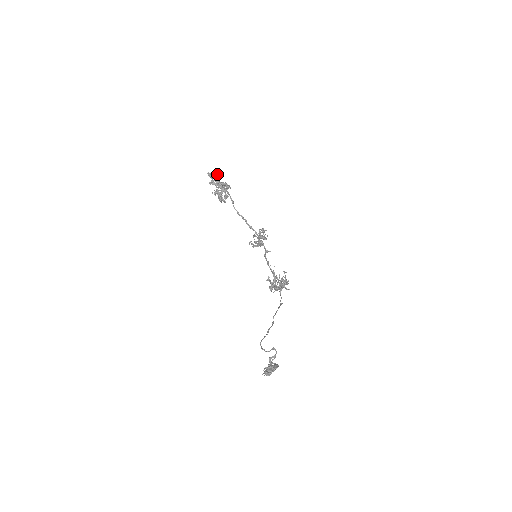
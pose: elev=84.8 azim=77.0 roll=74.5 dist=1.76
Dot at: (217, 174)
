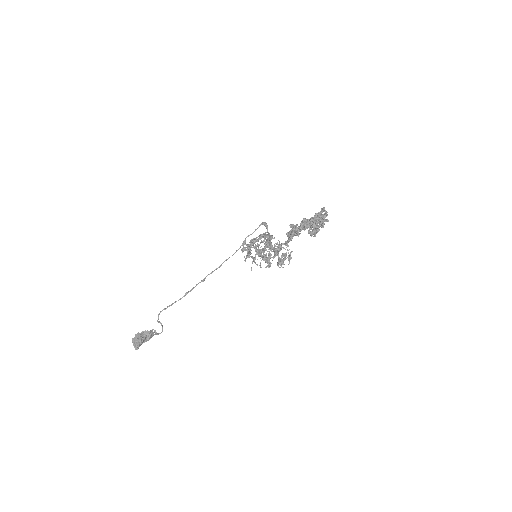
Dot at: (323, 224)
